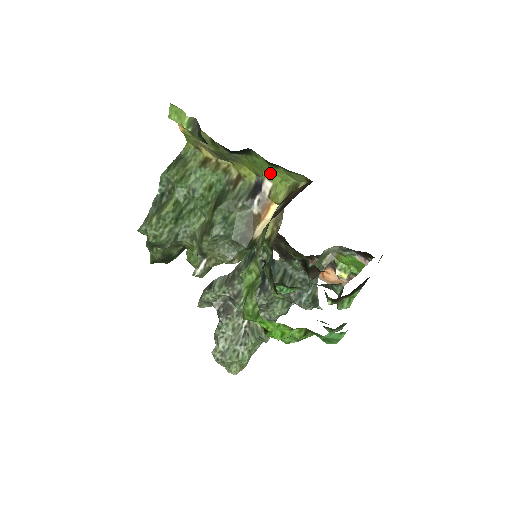
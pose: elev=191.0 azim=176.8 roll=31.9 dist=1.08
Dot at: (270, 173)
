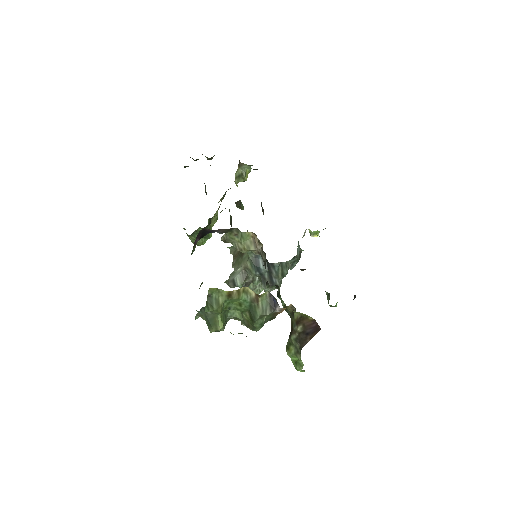
Dot at: occluded
